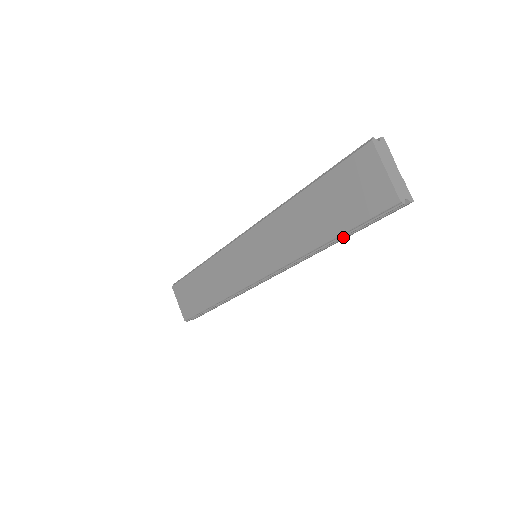
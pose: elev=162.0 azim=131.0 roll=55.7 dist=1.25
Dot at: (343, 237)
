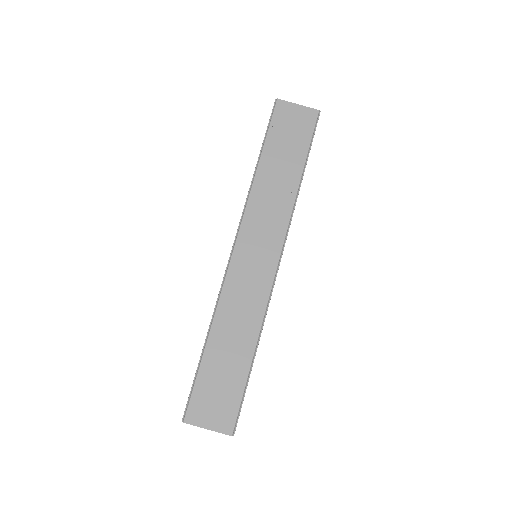
Dot at: occluded
